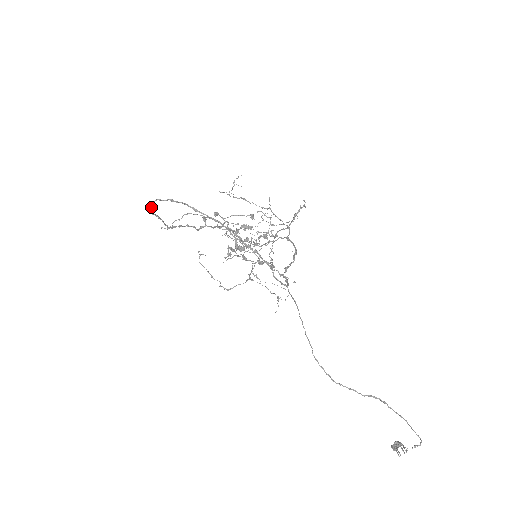
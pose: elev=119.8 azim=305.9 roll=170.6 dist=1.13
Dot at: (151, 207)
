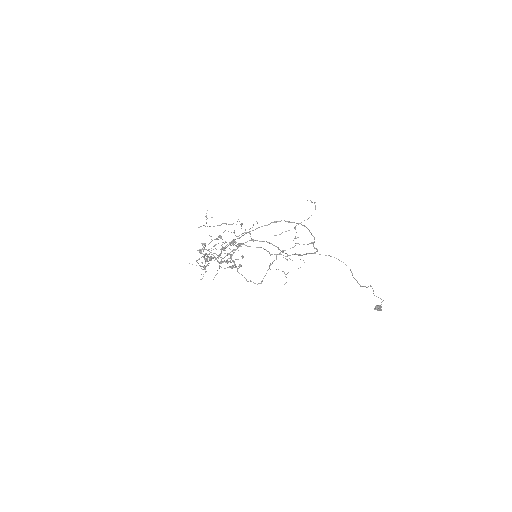
Dot at: (234, 240)
